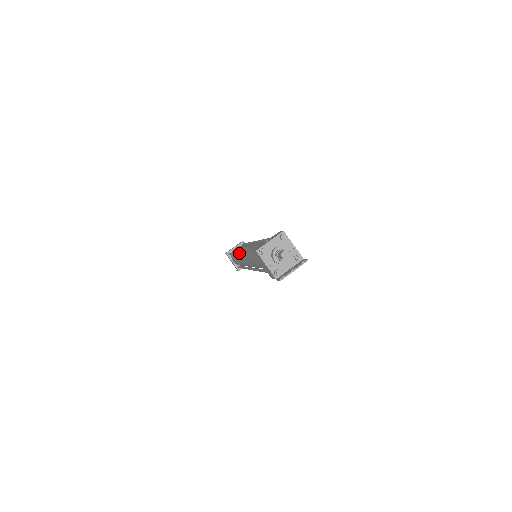
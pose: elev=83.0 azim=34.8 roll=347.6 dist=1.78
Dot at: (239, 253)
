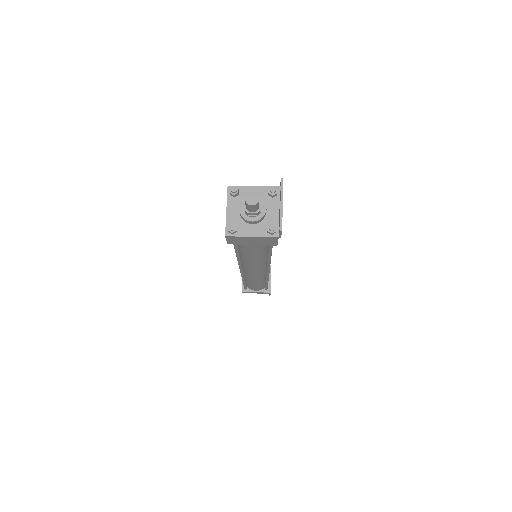
Dot at: occluded
